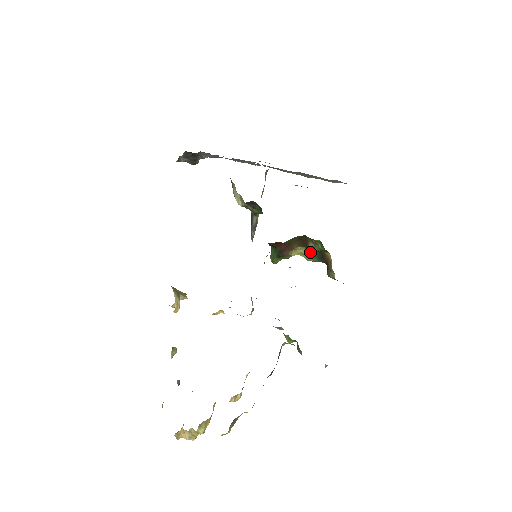
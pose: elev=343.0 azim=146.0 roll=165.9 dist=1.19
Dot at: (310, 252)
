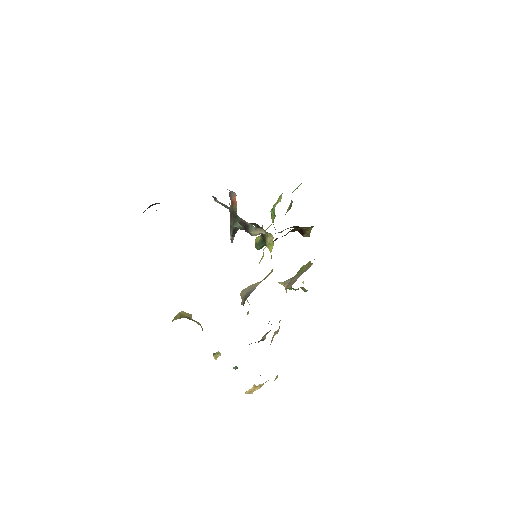
Dot at: occluded
